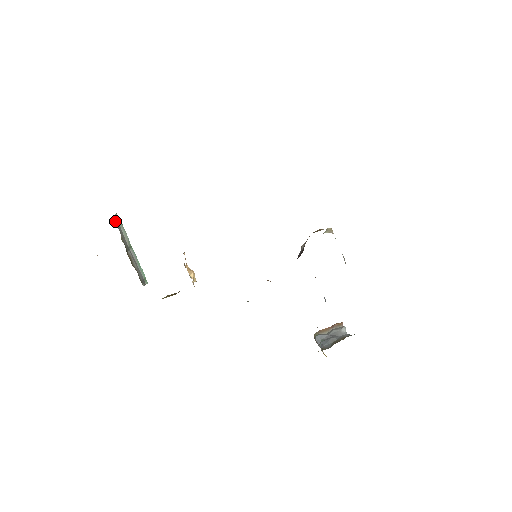
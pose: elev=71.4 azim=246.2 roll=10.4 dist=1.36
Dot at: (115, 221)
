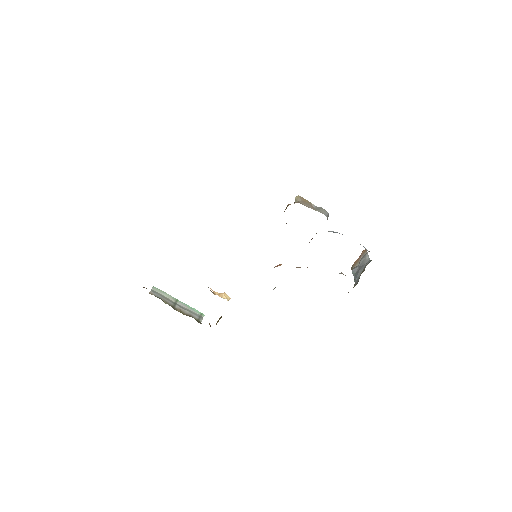
Dot at: (154, 294)
